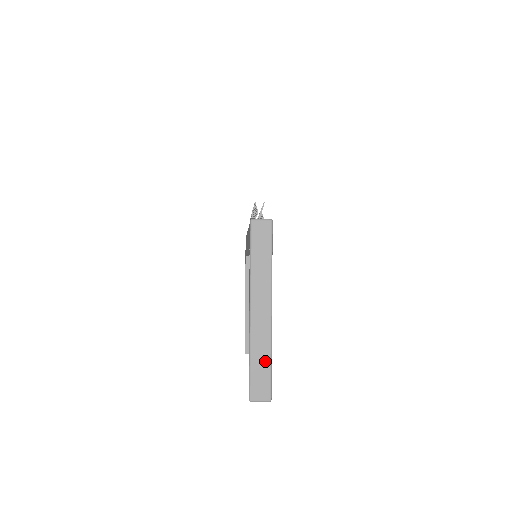
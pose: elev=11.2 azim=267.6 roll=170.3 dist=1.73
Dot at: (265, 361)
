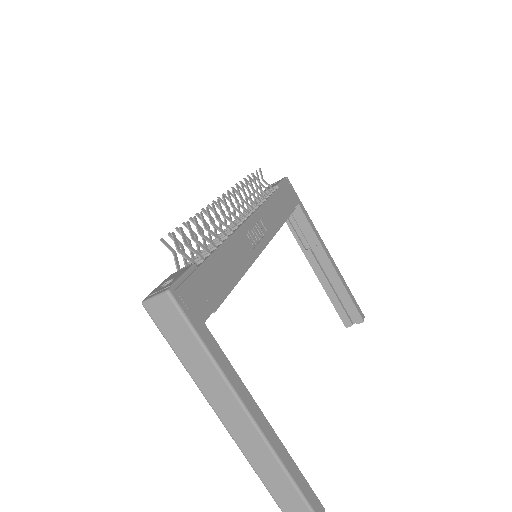
Dot at: (283, 481)
